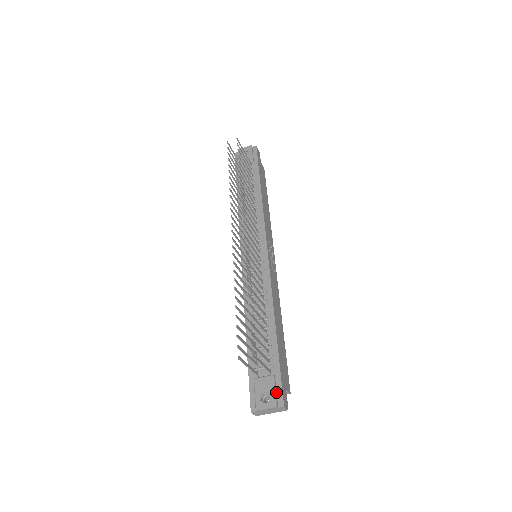
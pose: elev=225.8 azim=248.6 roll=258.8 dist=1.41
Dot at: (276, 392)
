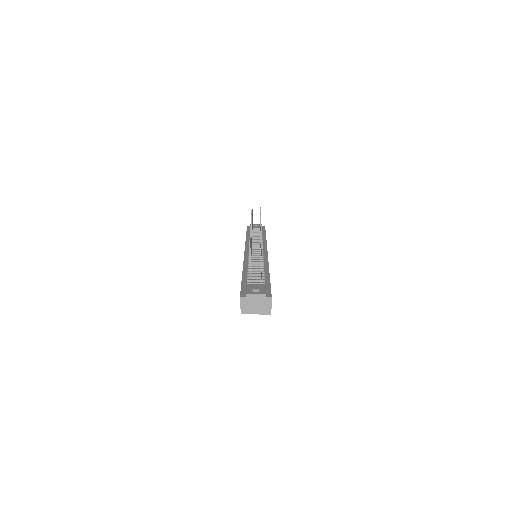
Dot at: (266, 291)
